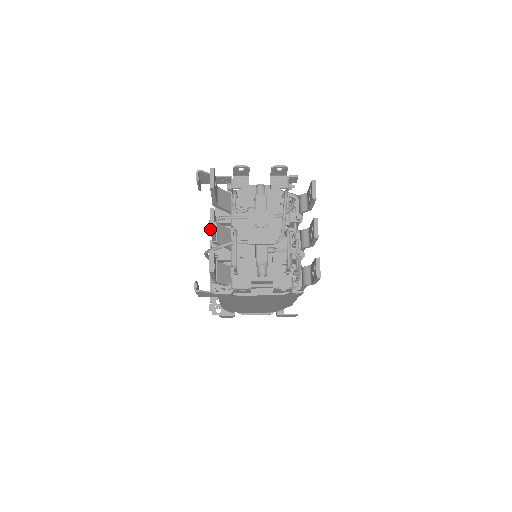
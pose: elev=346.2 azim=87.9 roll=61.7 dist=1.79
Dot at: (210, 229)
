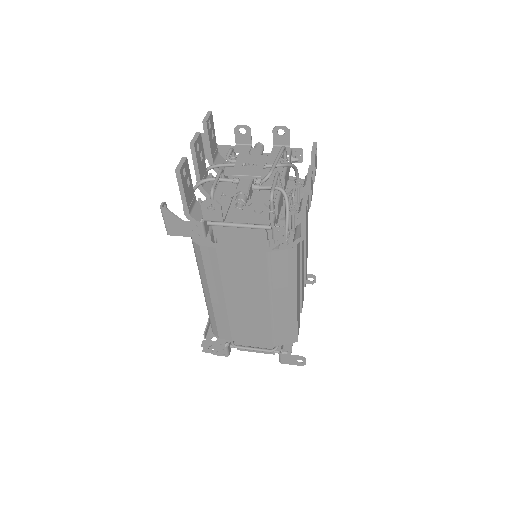
Dot at: (190, 145)
